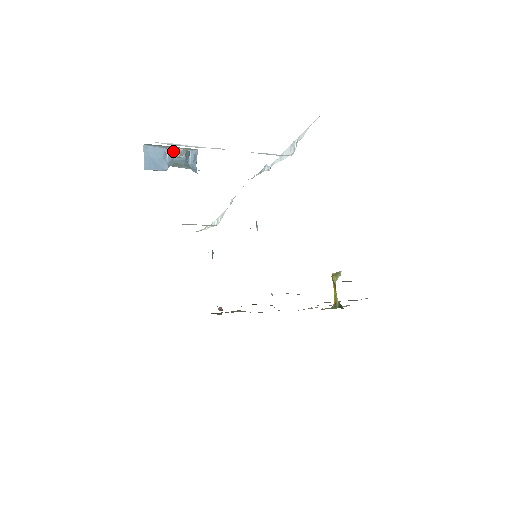
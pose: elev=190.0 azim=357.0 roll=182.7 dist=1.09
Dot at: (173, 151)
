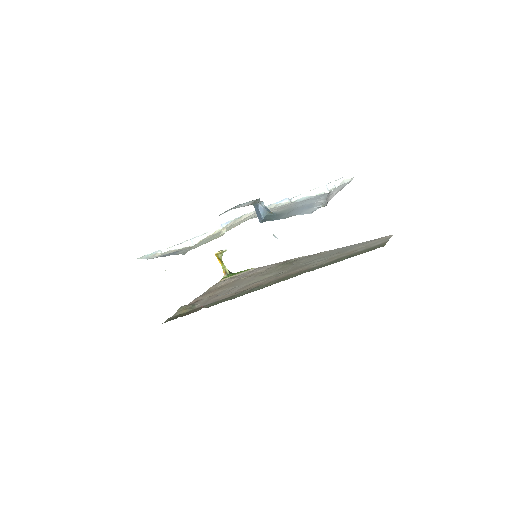
Dot at: occluded
